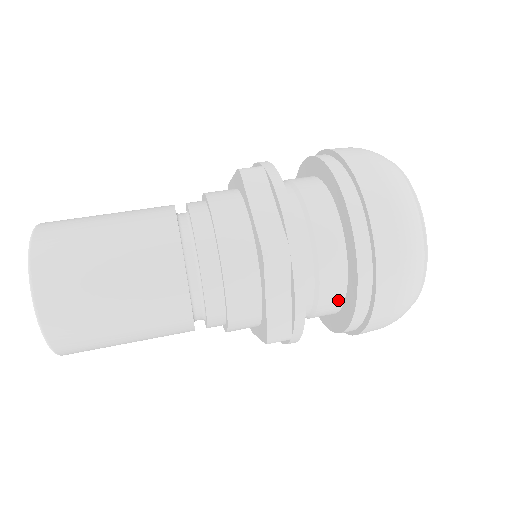
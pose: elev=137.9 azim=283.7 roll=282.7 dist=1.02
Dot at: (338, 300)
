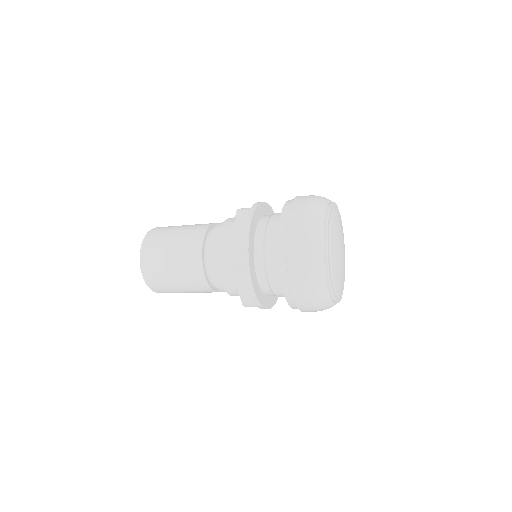
Dot at: occluded
